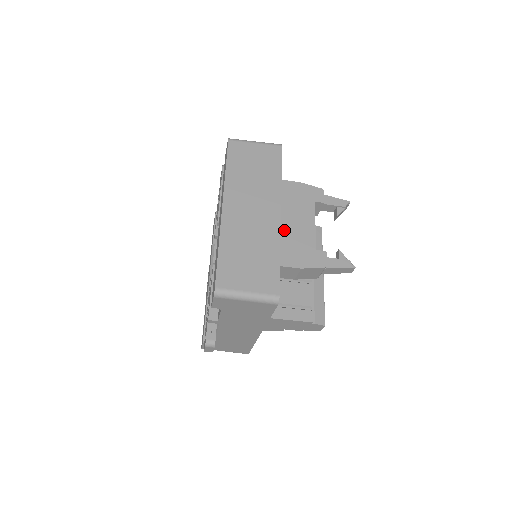
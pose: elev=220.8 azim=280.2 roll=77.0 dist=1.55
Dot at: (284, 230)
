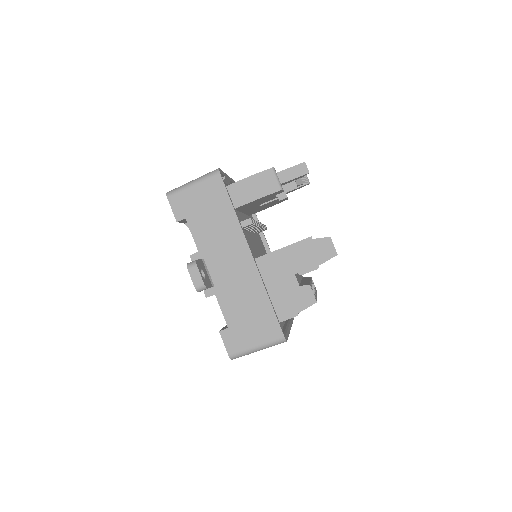
Dot at: occluded
